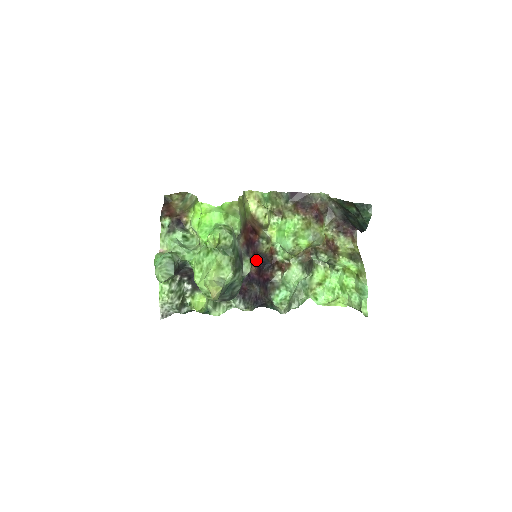
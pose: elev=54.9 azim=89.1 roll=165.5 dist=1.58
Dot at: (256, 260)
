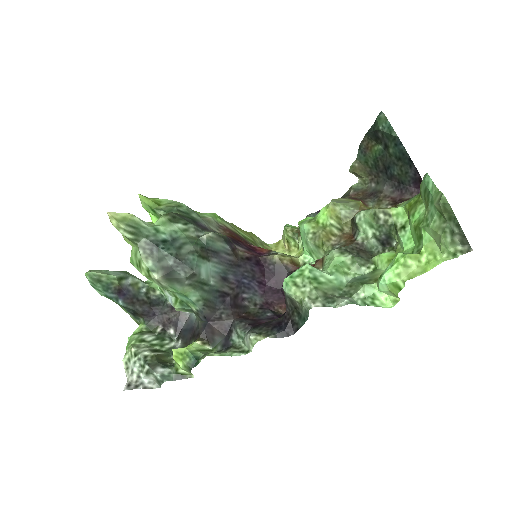
Dot at: (278, 284)
